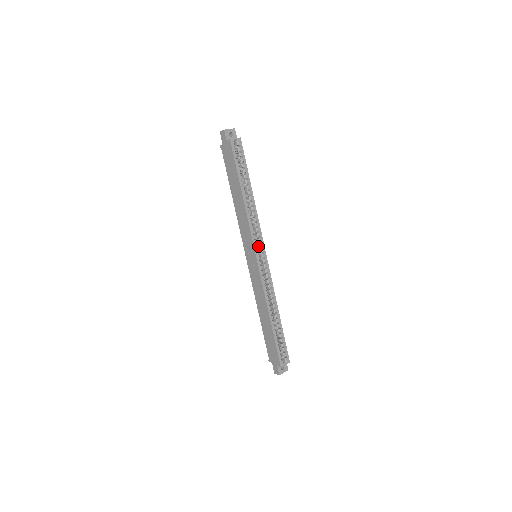
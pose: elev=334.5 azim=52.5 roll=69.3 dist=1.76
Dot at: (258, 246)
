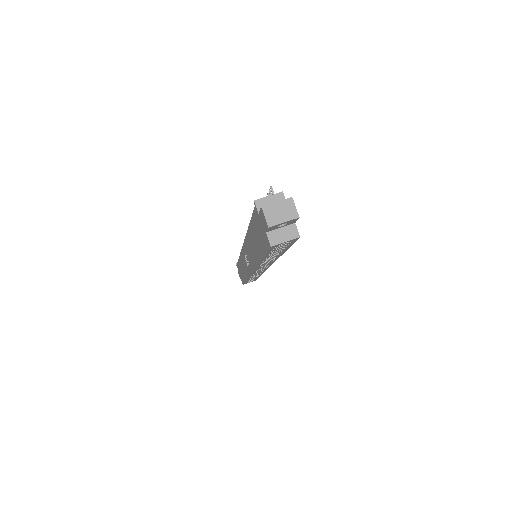
Dot at: occluded
